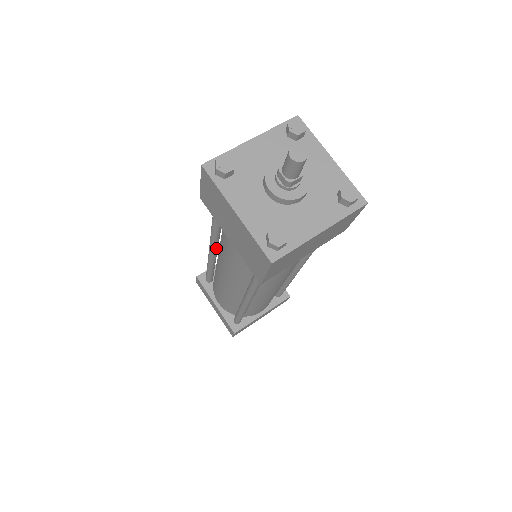
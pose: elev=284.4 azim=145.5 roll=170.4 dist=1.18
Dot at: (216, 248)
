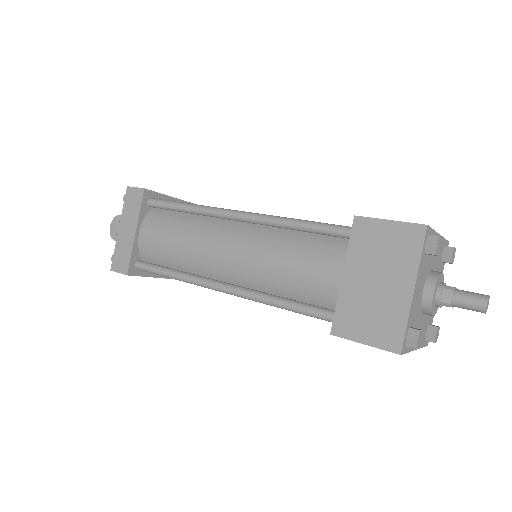
Dot at: (248, 222)
